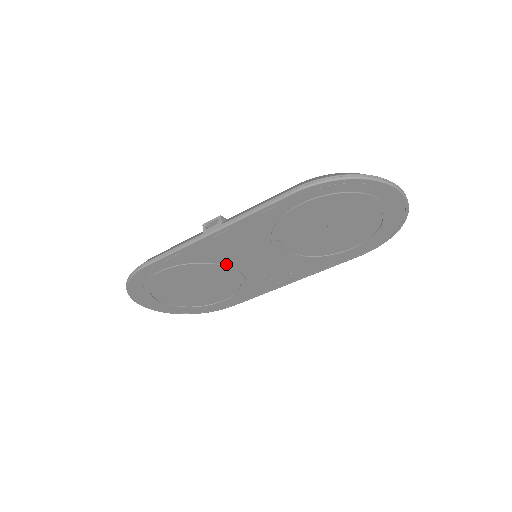
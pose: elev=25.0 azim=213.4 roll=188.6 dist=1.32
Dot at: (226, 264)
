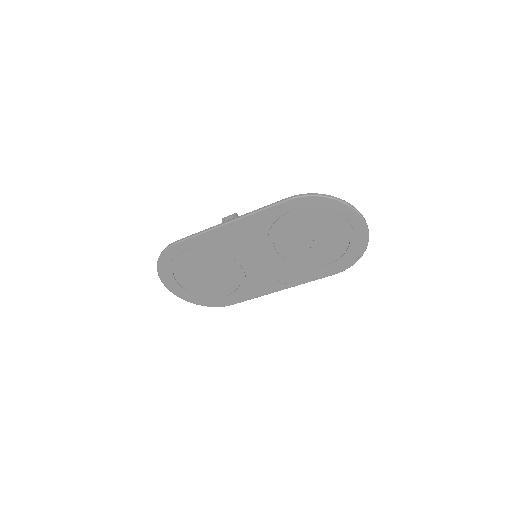
Dot at: (233, 256)
